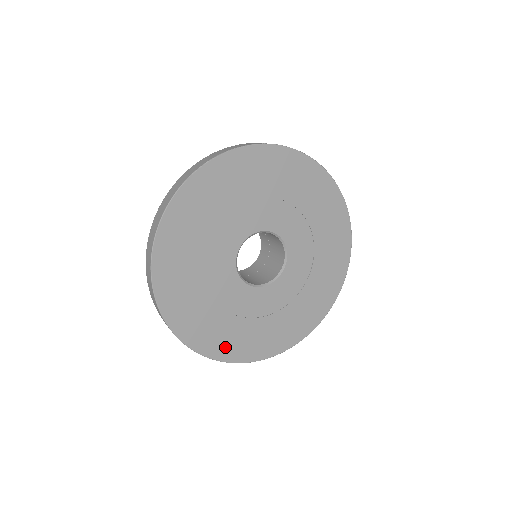
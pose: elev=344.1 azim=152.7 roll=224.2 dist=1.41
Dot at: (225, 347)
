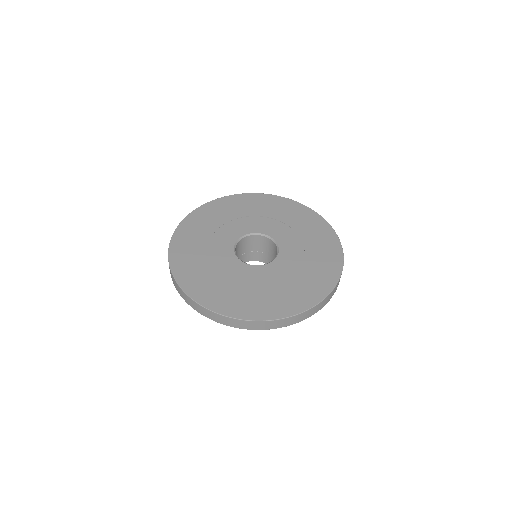
Dot at: (242, 308)
